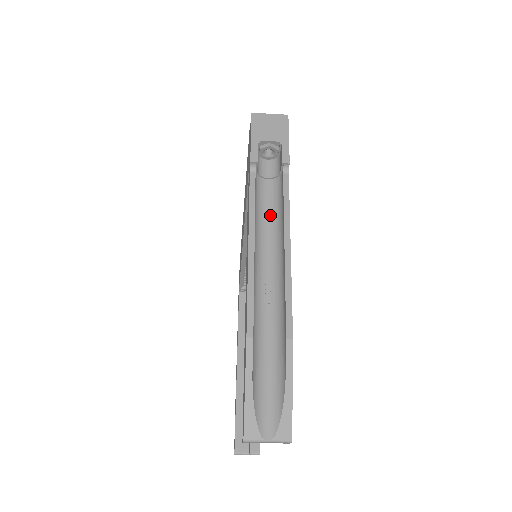
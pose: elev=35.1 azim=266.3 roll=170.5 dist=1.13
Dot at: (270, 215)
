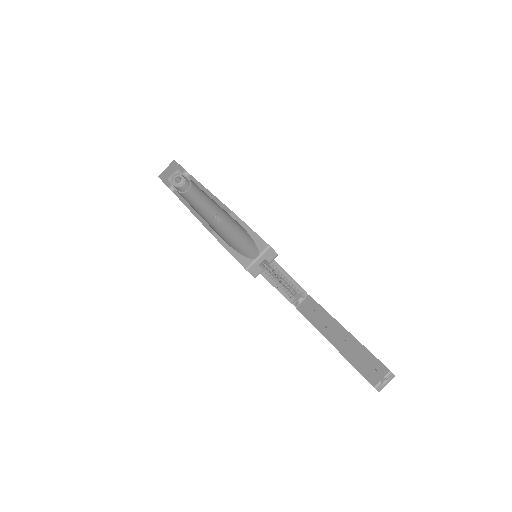
Dot at: (198, 198)
